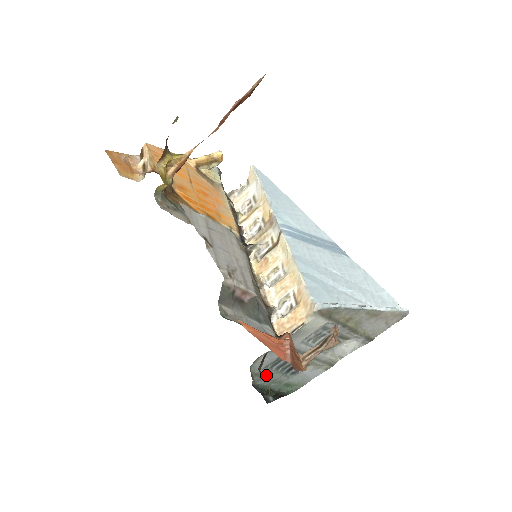
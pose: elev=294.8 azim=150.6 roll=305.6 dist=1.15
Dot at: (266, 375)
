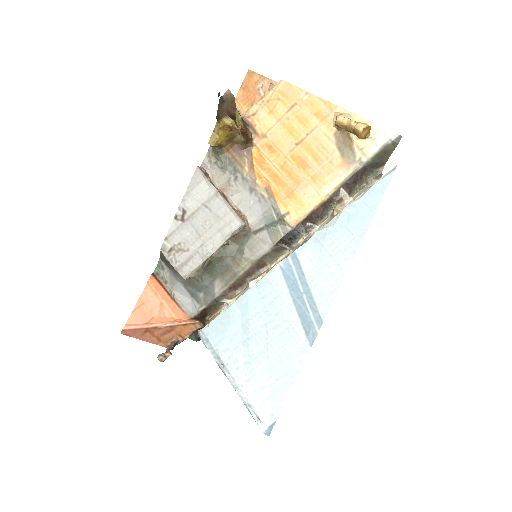
Dot at: occluded
